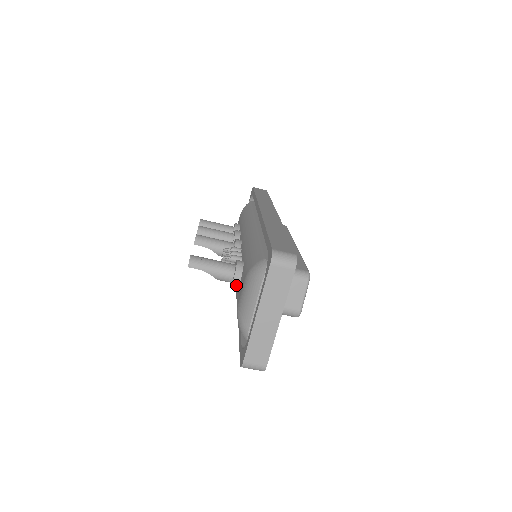
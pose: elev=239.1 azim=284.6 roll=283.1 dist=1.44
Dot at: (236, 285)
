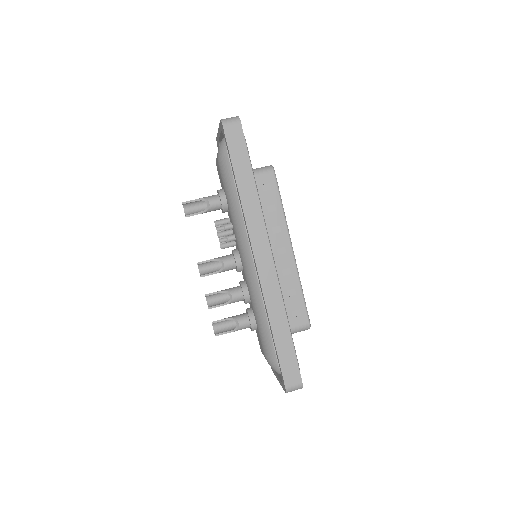
Dot at: (221, 190)
